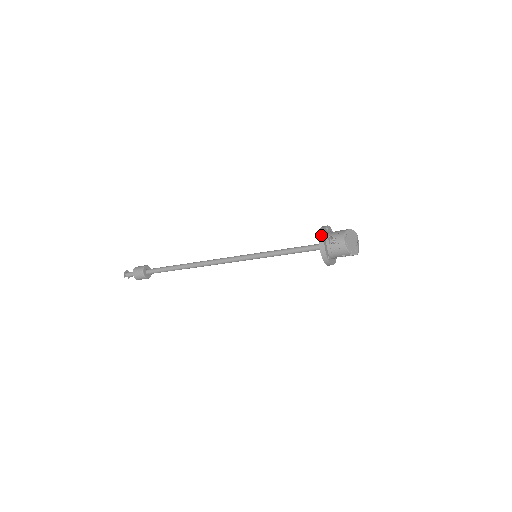
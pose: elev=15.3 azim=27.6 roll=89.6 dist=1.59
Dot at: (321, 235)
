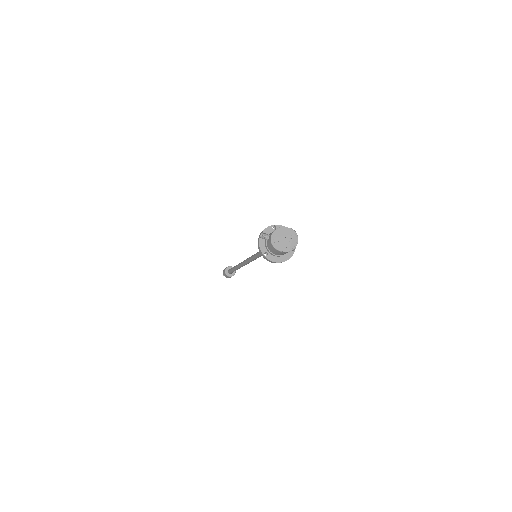
Dot at: (261, 232)
